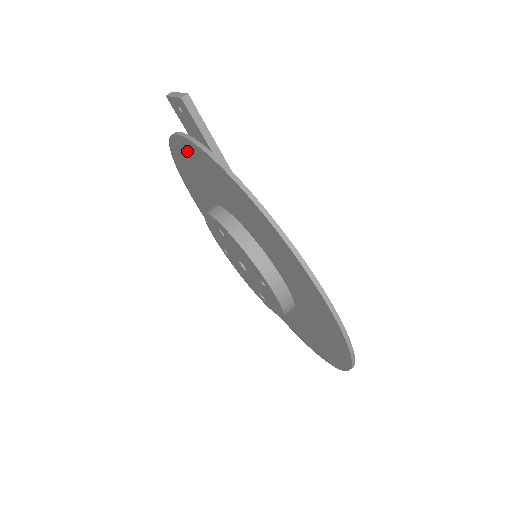
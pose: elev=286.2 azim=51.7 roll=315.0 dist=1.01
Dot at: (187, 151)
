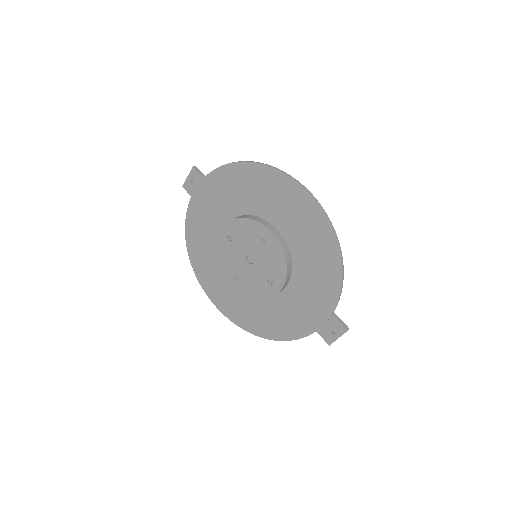
Dot at: (199, 203)
